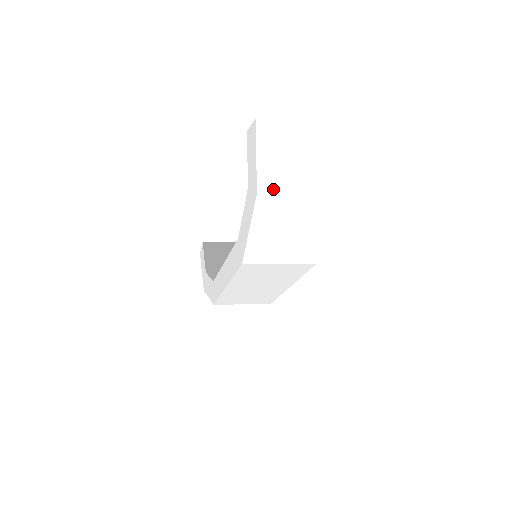
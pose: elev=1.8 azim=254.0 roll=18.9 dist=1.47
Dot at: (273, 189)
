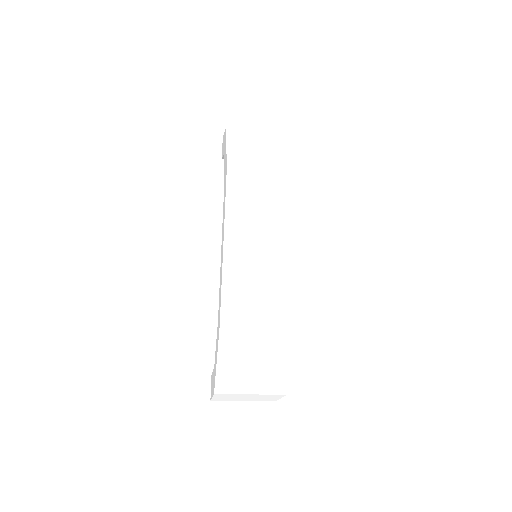
Dot at: (239, 129)
